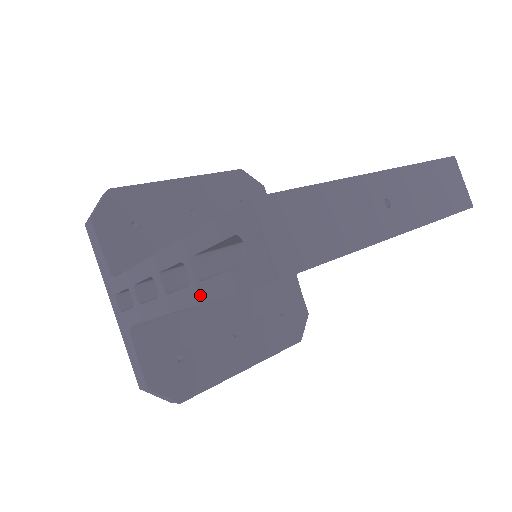
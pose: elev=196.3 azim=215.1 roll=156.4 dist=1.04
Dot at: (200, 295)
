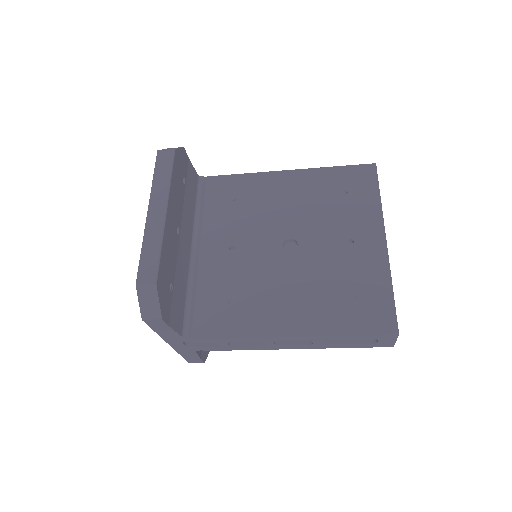
Dot at: (319, 347)
